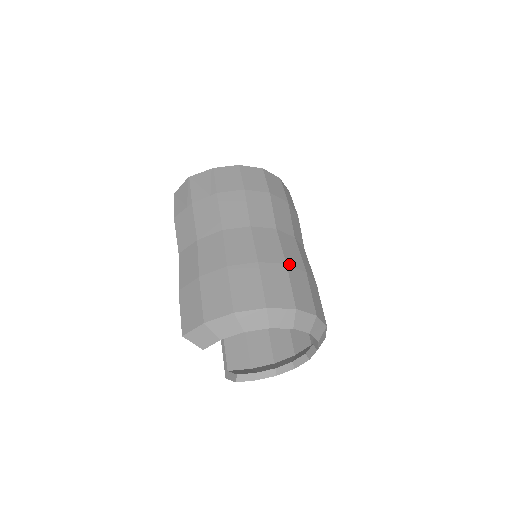
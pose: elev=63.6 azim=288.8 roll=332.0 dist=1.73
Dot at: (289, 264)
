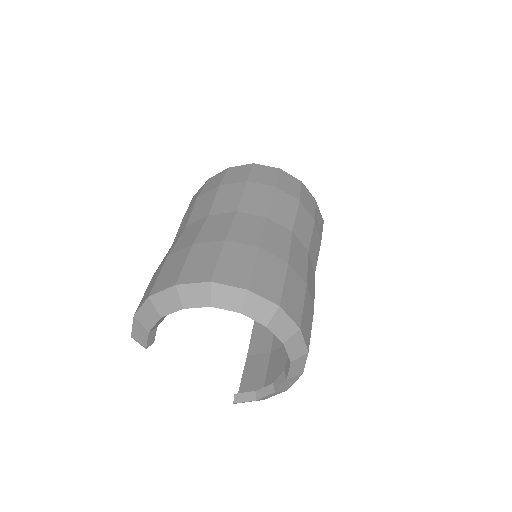
Dot at: (231, 240)
